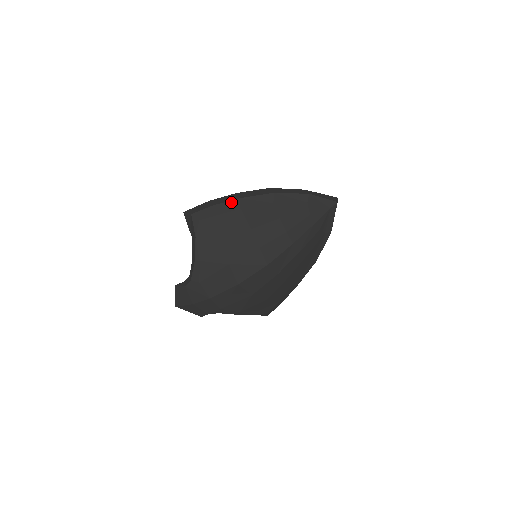
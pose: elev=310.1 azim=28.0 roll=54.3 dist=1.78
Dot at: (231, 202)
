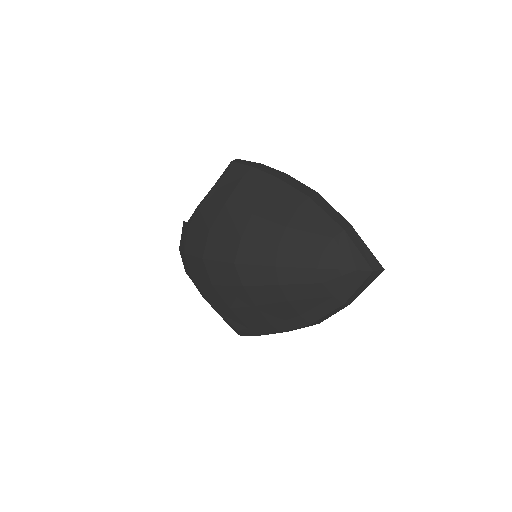
Dot at: (267, 175)
